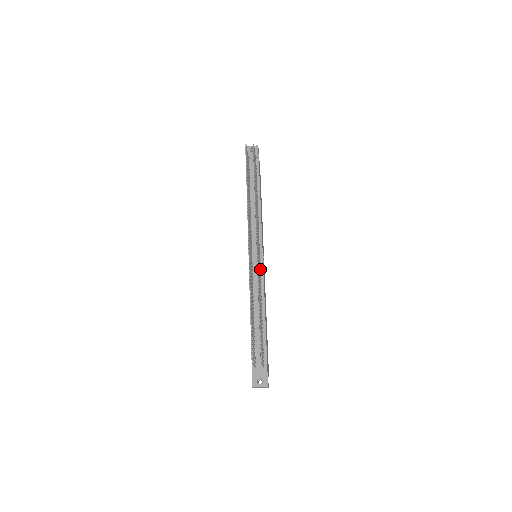
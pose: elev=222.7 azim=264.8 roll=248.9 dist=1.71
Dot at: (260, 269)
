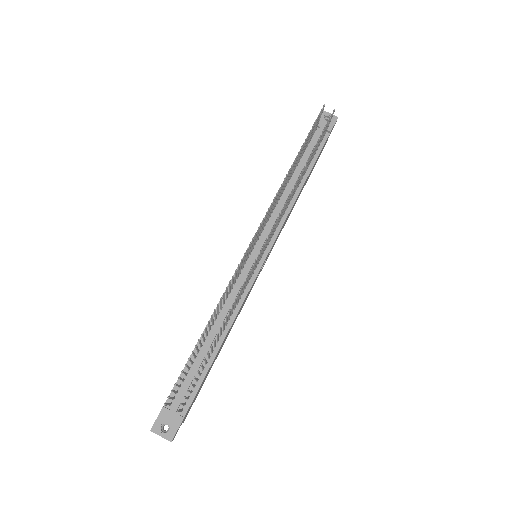
Dot at: (251, 276)
